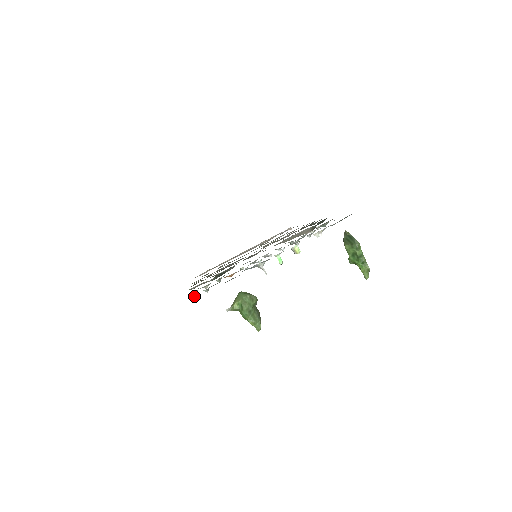
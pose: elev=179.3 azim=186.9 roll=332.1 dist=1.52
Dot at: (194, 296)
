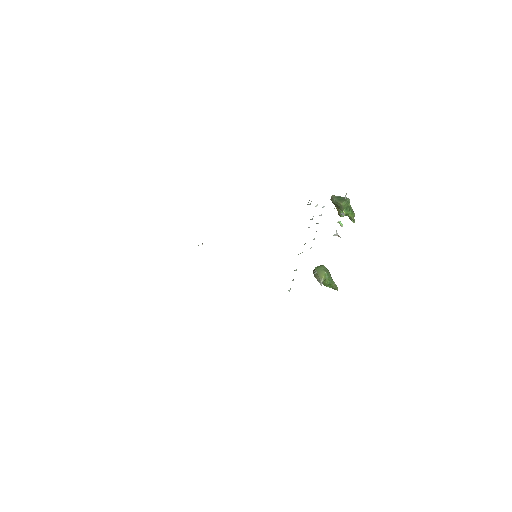
Dot at: occluded
